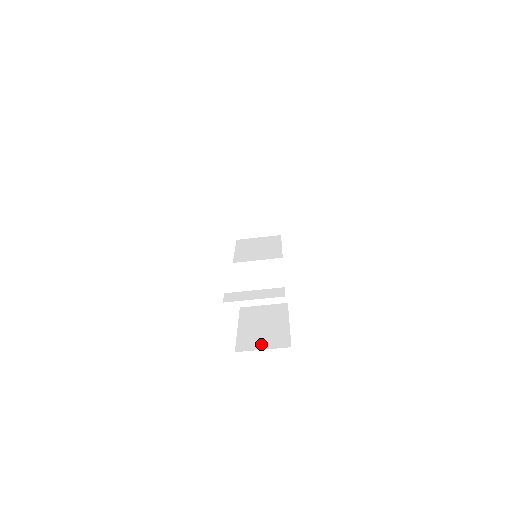
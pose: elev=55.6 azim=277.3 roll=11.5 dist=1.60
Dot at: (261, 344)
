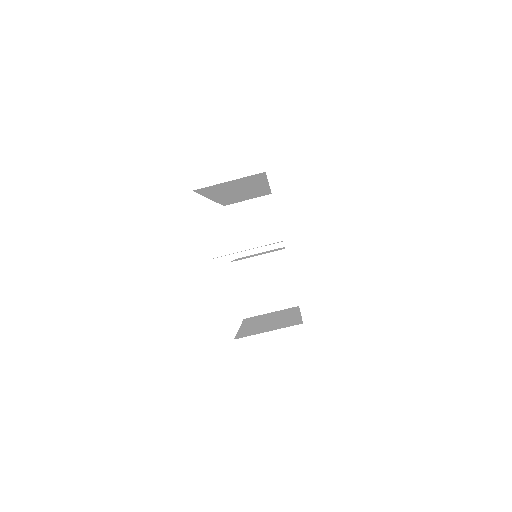
Dot at: (266, 329)
